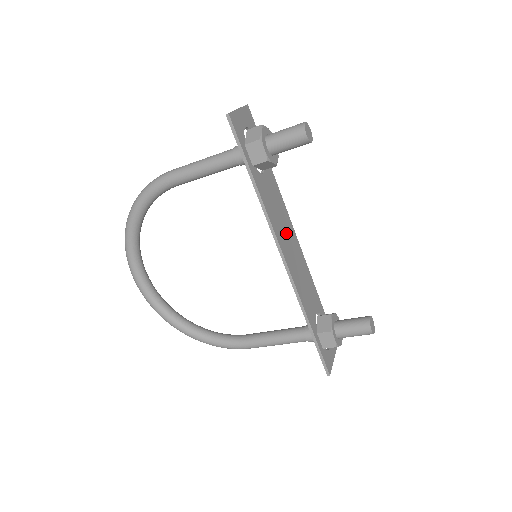
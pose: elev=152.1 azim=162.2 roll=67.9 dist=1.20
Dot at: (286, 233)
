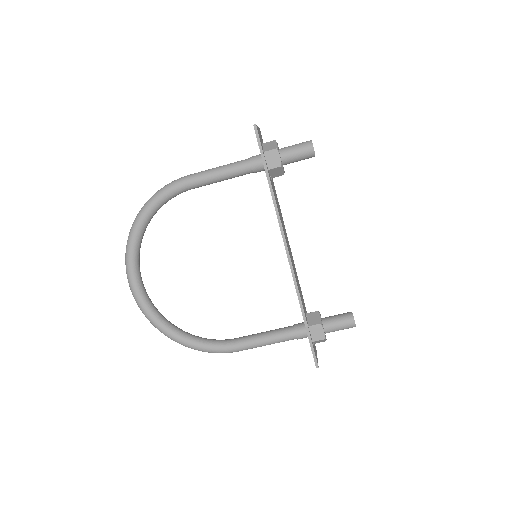
Dot at: (285, 234)
